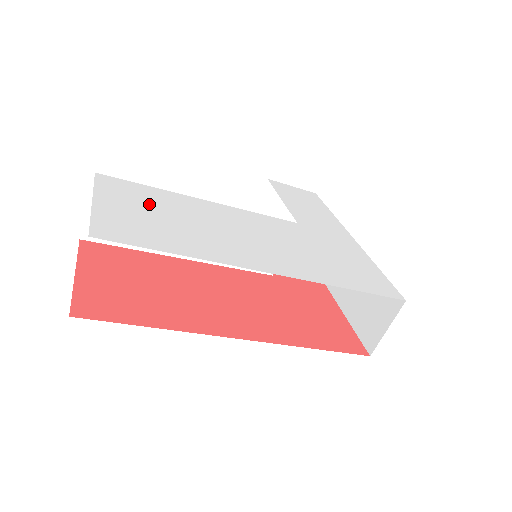
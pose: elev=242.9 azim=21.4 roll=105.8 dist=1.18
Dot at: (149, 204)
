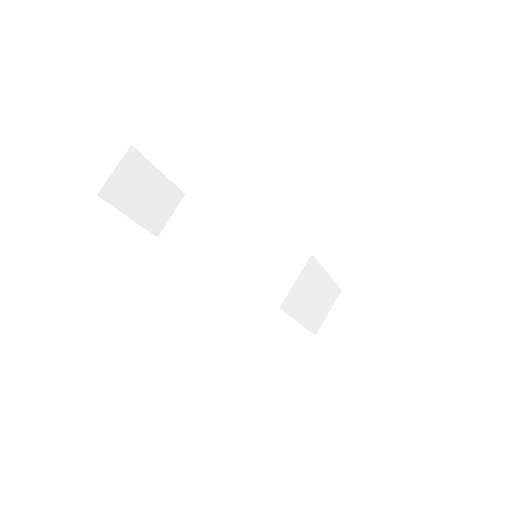
Dot at: occluded
